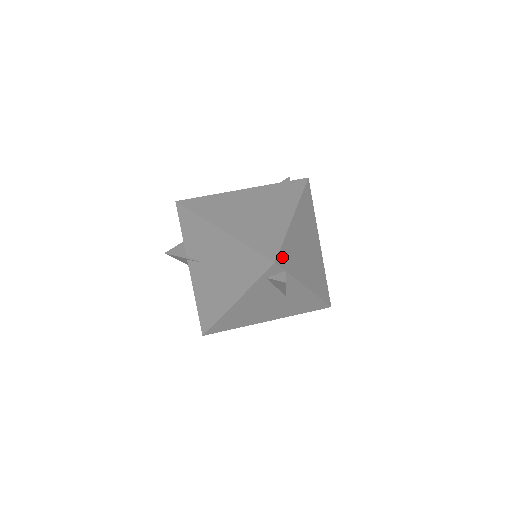
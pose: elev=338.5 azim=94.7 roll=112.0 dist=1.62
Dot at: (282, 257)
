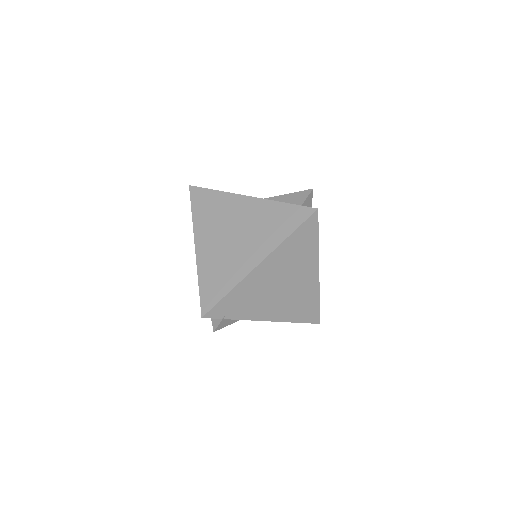
Dot at: (219, 309)
